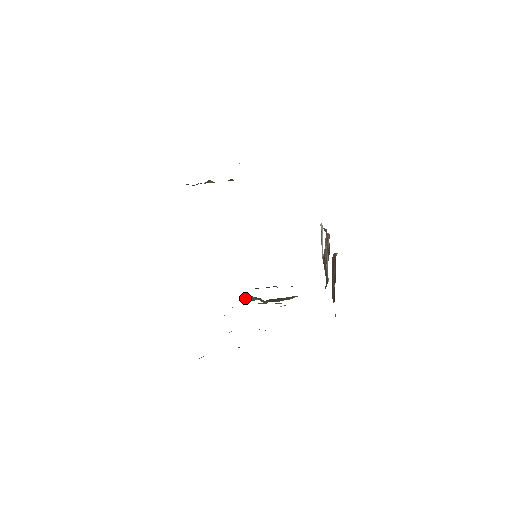
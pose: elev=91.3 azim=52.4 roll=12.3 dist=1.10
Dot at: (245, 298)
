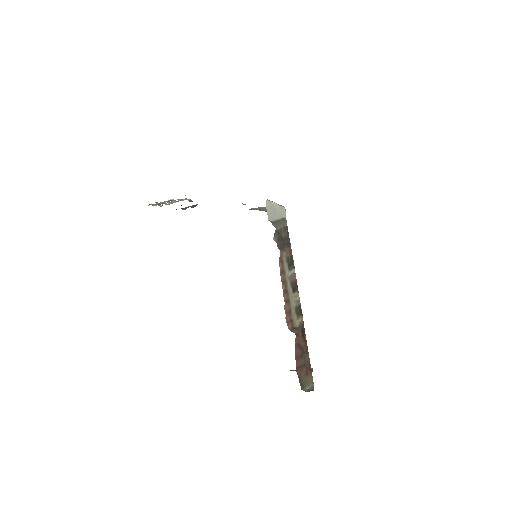
Dot at: occluded
